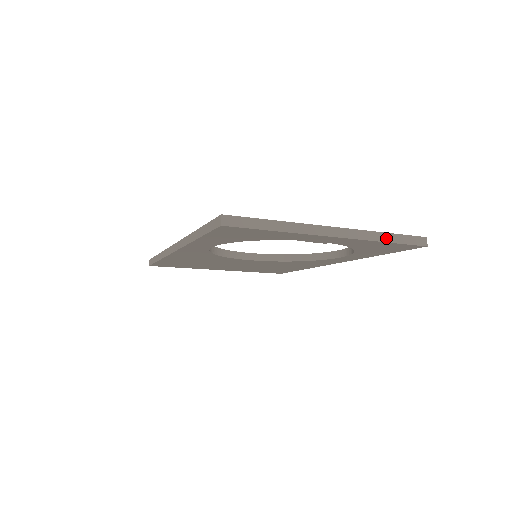
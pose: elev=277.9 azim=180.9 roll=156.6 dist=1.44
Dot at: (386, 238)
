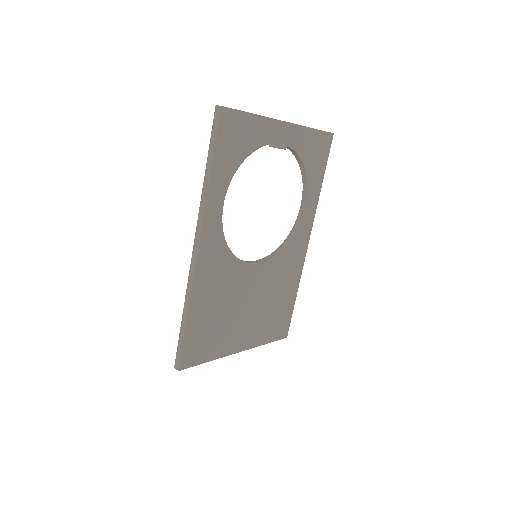
Dot at: (310, 128)
